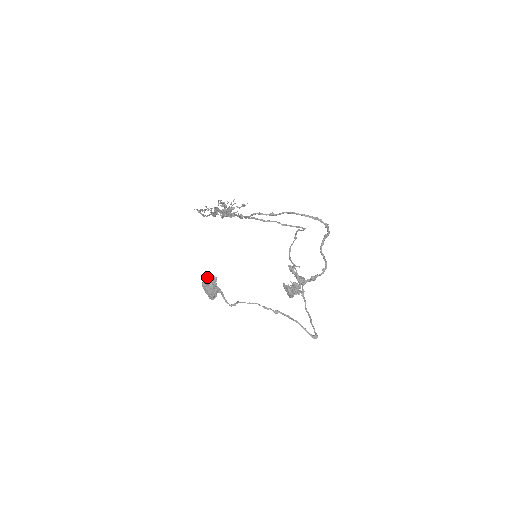
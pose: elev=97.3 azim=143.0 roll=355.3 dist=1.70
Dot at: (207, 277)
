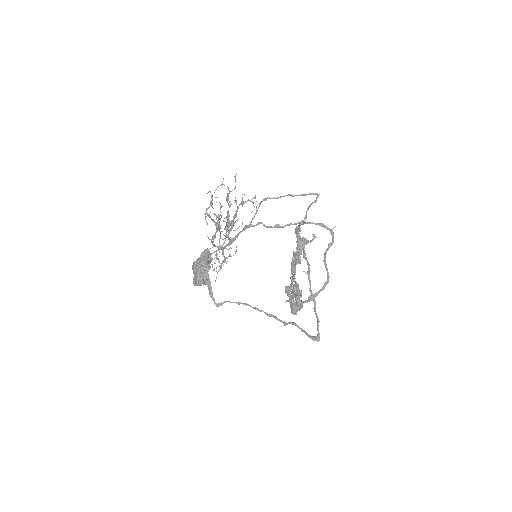
Dot at: (202, 256)
